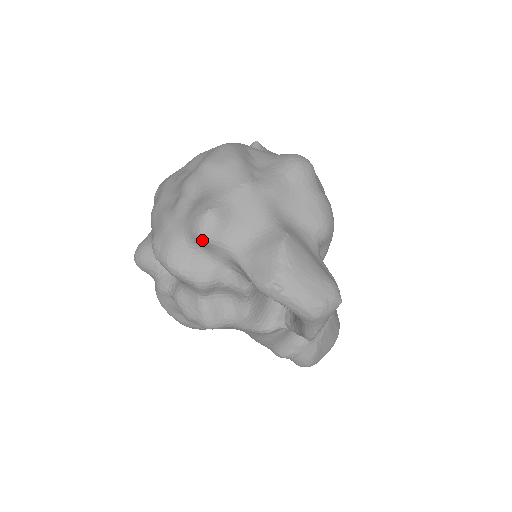
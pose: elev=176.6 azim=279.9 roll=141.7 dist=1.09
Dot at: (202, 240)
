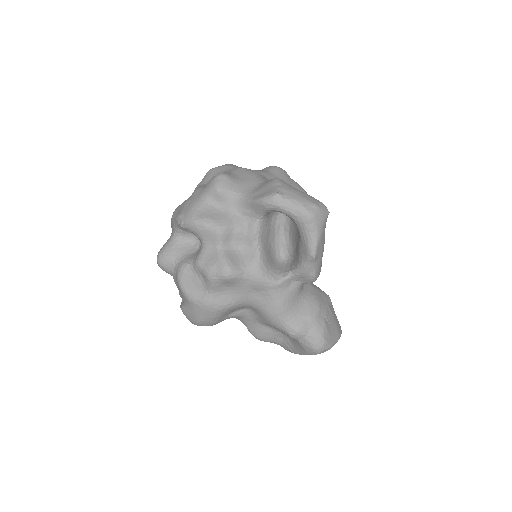
Dot at: (218, 191)
